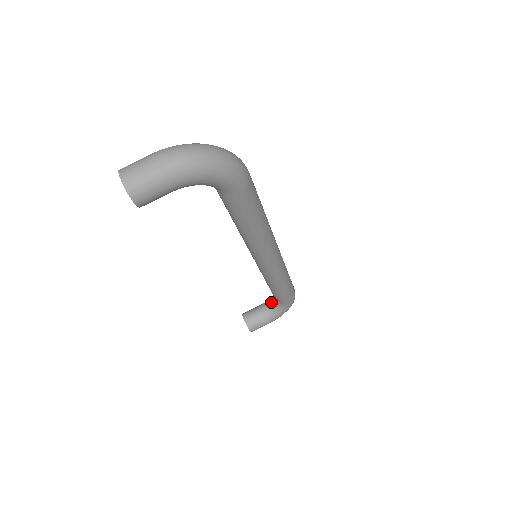
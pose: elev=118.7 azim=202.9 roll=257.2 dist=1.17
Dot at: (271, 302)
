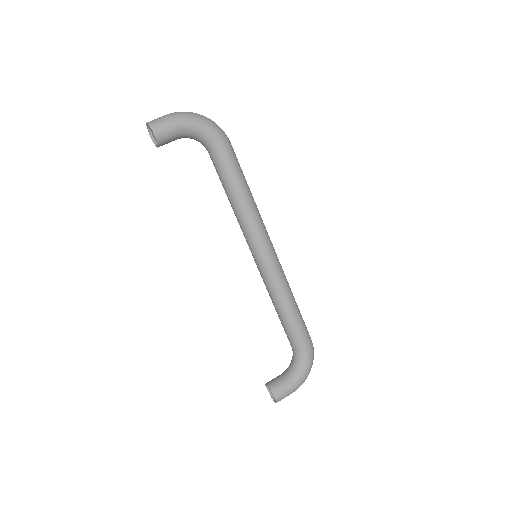
Dot at: (291, 361)
